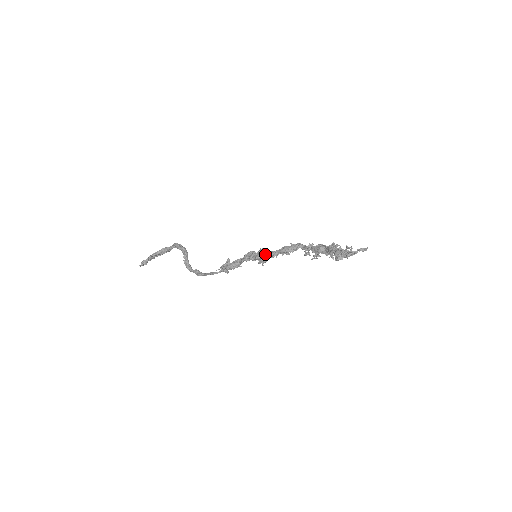
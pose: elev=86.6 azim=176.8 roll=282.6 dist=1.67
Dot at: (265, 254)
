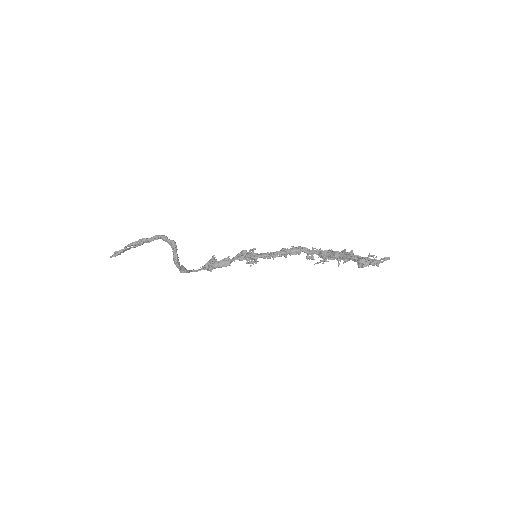
Dot at: (263, 255)
